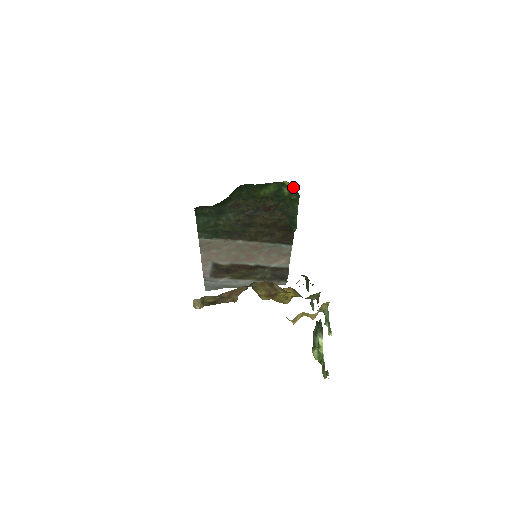
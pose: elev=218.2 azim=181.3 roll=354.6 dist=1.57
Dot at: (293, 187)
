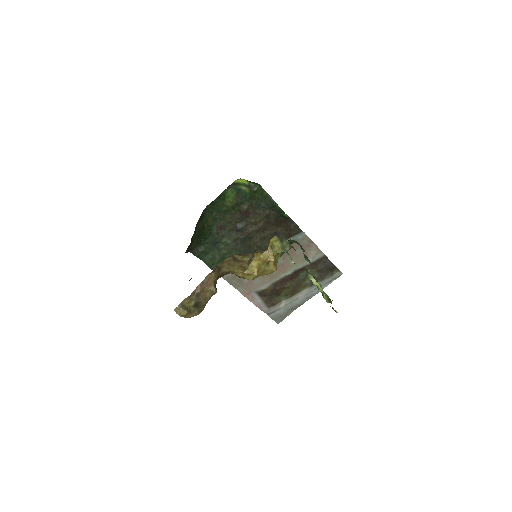
Dot at: (246, 181)
